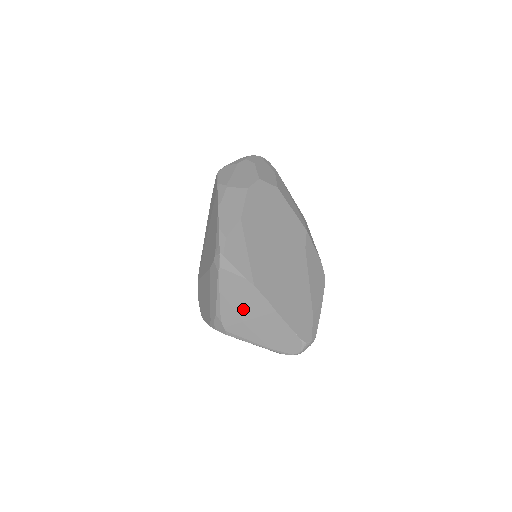
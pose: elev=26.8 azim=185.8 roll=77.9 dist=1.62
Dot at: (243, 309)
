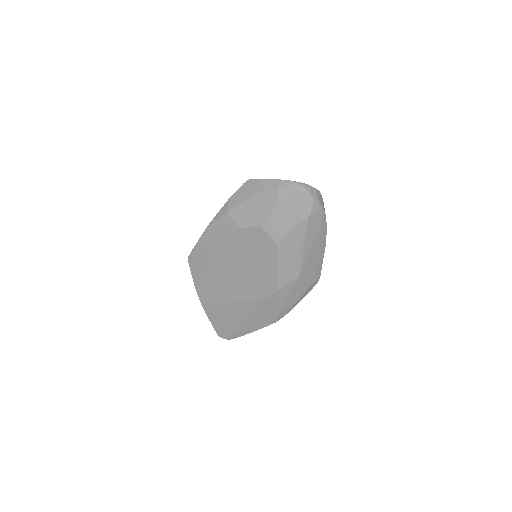
Dot at: occluded
